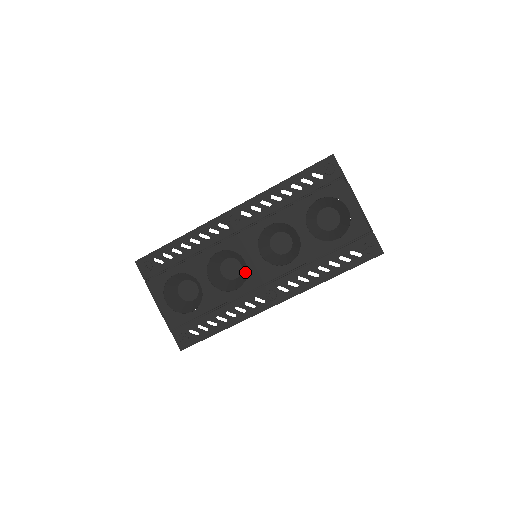
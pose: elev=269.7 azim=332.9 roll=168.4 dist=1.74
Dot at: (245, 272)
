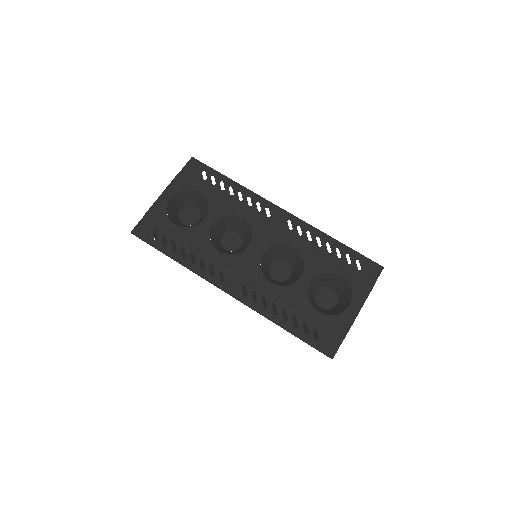
Dot at: (239, 251)
